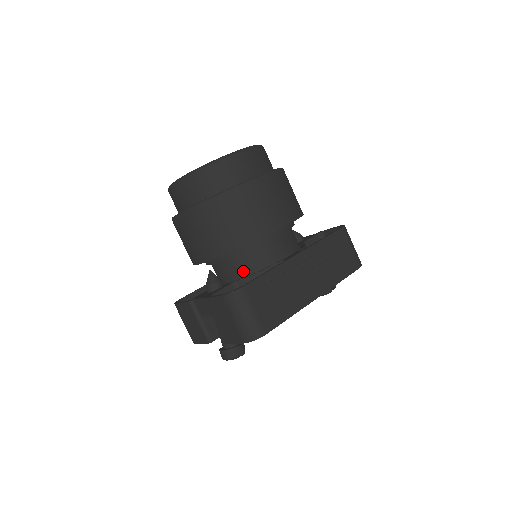
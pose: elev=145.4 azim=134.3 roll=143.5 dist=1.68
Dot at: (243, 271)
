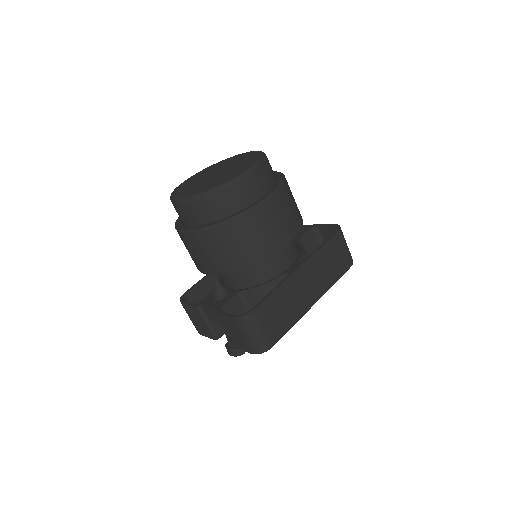
Dot at: (248, 281)
